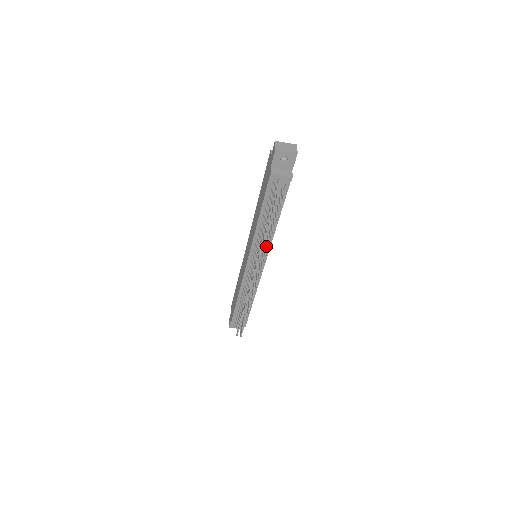
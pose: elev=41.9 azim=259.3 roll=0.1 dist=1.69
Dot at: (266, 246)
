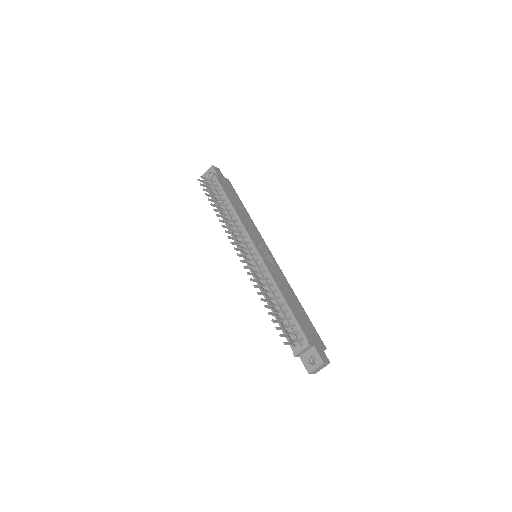
Dot at: (224, 219)
